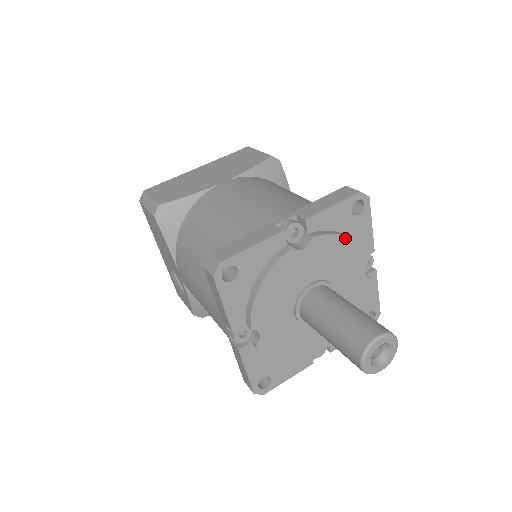
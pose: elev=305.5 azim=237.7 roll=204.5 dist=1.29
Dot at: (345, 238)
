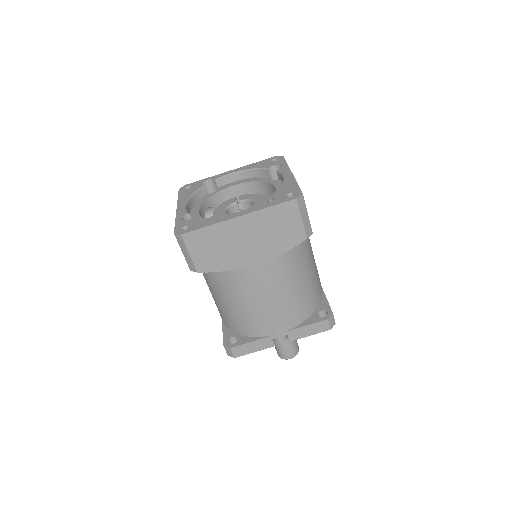
Dot at: occluded
